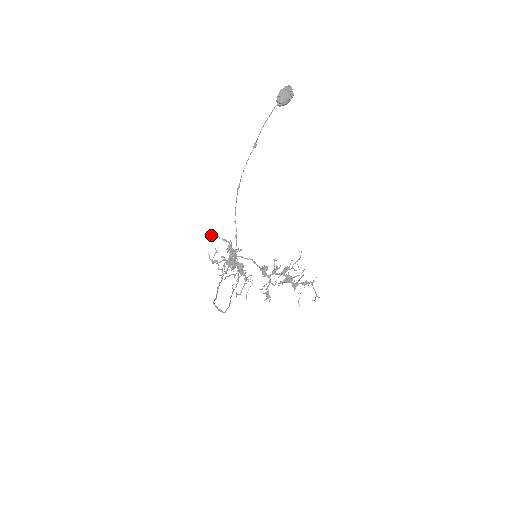
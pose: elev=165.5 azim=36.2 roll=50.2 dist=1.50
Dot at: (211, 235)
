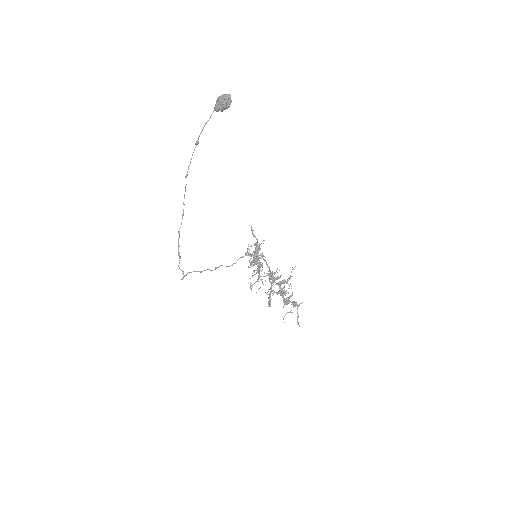
Dot at: occluded
